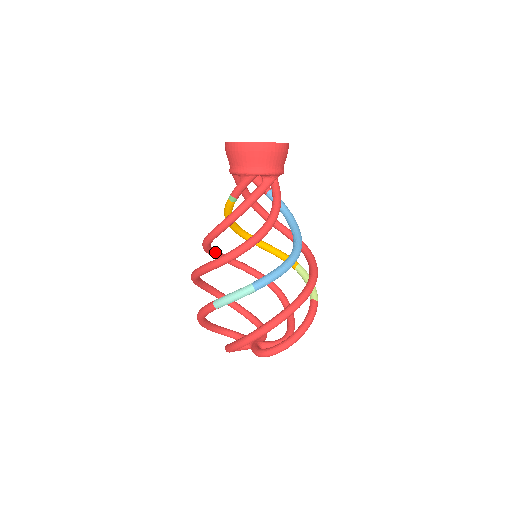
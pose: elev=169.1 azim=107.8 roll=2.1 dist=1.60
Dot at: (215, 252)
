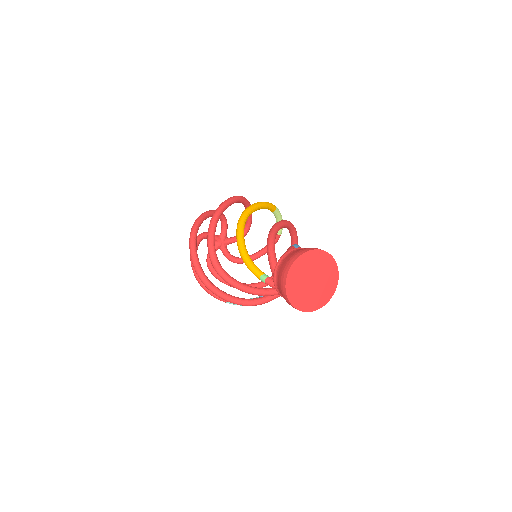
Dot at: (214, 246)
